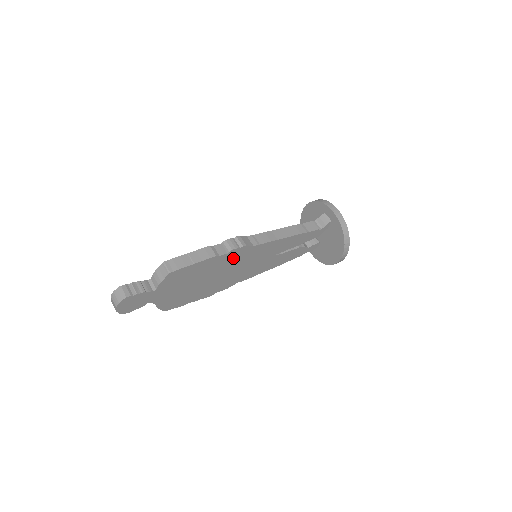
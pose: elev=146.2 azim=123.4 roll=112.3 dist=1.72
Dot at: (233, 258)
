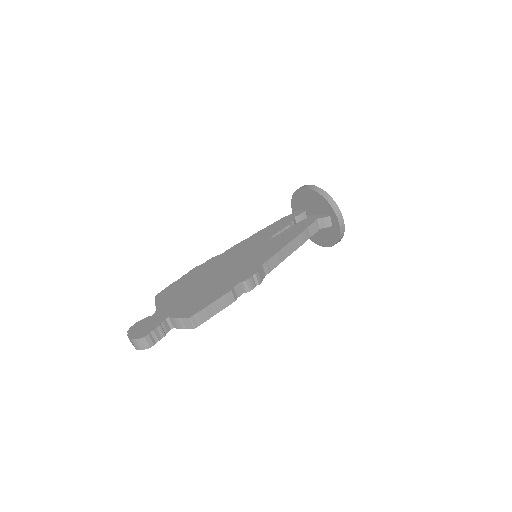
Dot at: occluded
